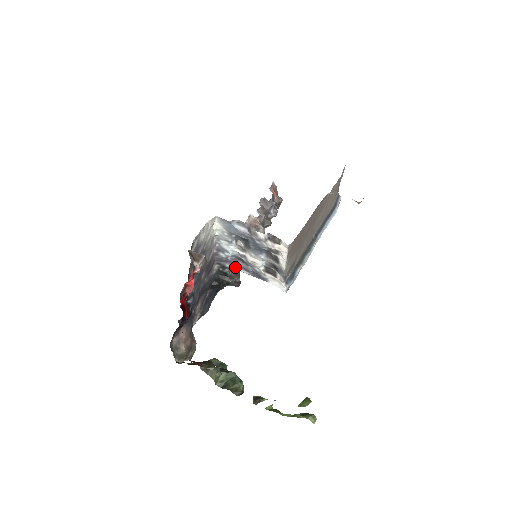
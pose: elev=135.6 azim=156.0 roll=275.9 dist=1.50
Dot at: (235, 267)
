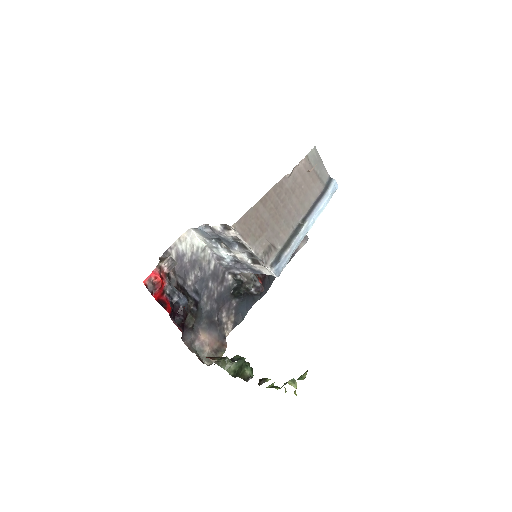
Dot at: (240, 271)
